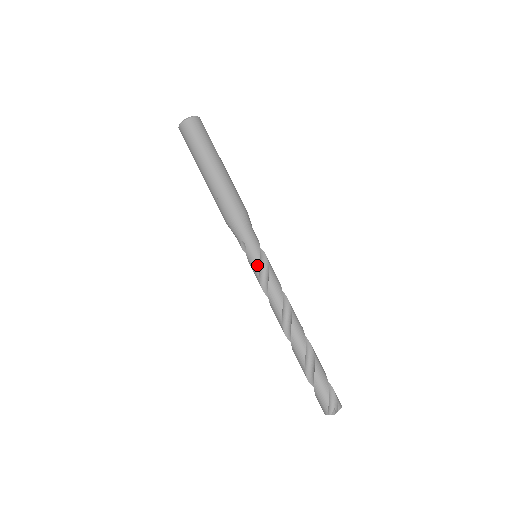
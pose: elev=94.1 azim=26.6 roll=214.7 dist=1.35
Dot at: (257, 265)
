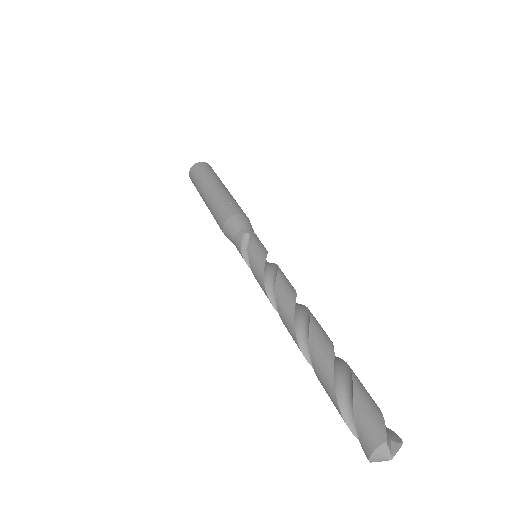
Dot at: (264, 252)
